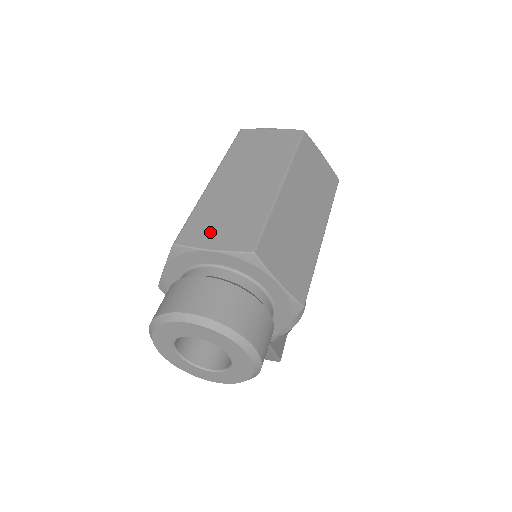
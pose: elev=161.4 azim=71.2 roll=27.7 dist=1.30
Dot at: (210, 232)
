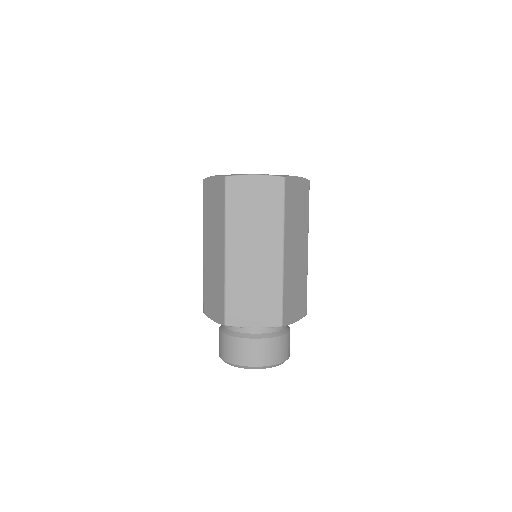
Dot at: (247, 312)
